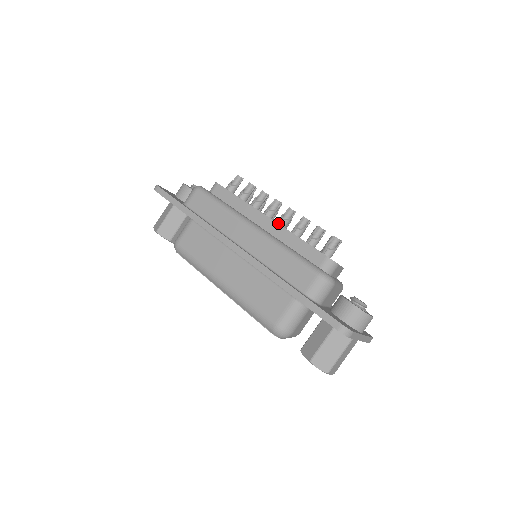
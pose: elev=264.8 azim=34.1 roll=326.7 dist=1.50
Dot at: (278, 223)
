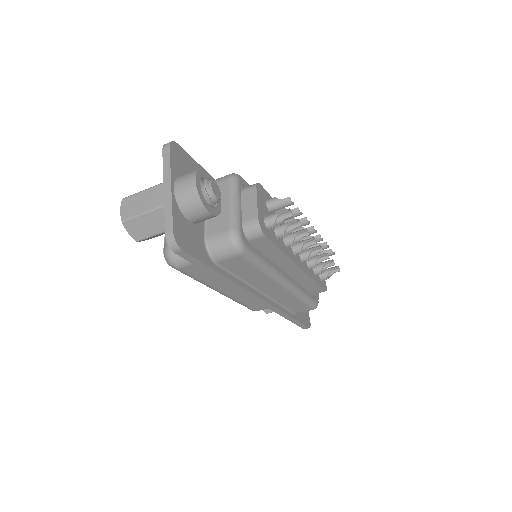
Dot at: occluded
